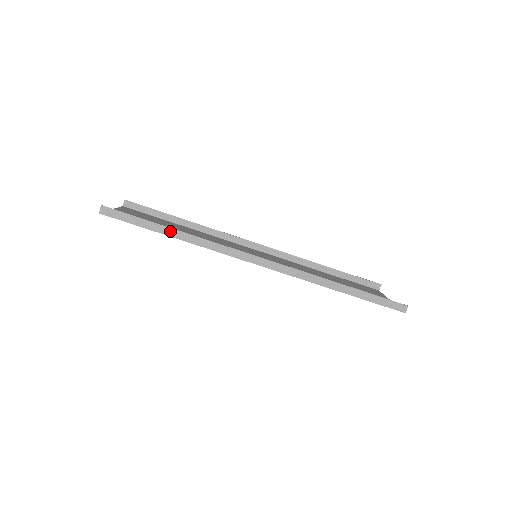
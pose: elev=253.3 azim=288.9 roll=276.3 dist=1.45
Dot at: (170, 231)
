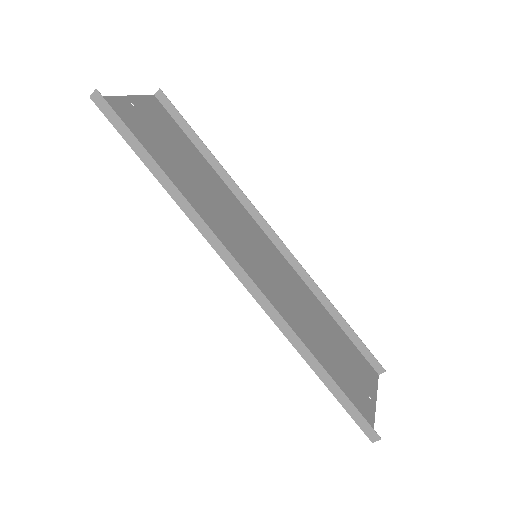
Dot at: (159, 172)
